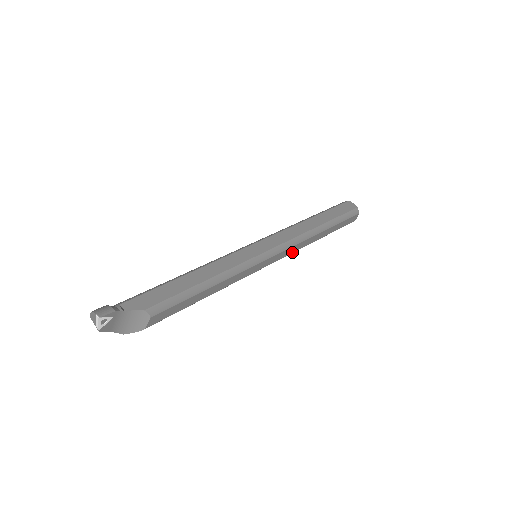
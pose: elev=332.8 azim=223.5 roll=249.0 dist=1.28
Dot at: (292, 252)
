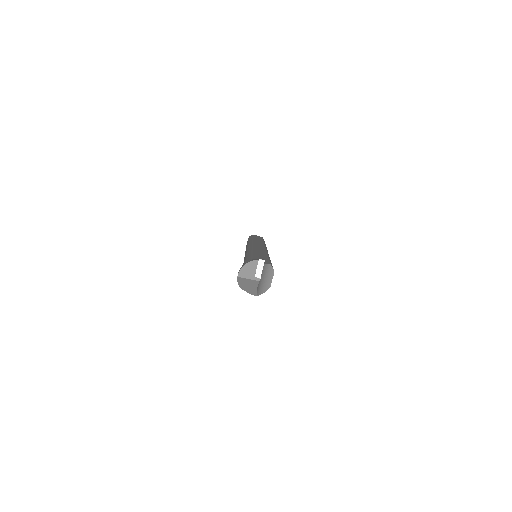
Dot at: occluded
